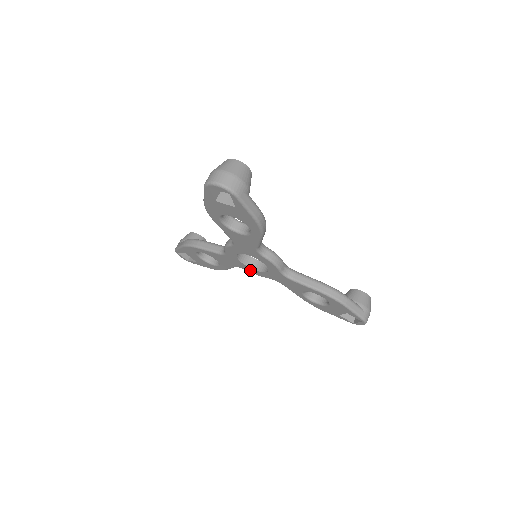
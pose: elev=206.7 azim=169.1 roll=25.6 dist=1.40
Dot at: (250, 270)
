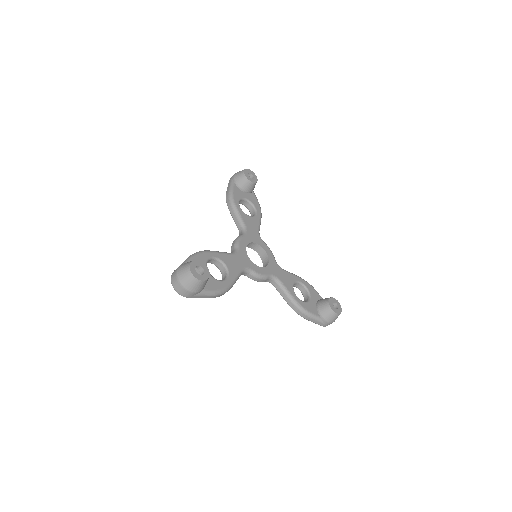
Dot at: occluded
